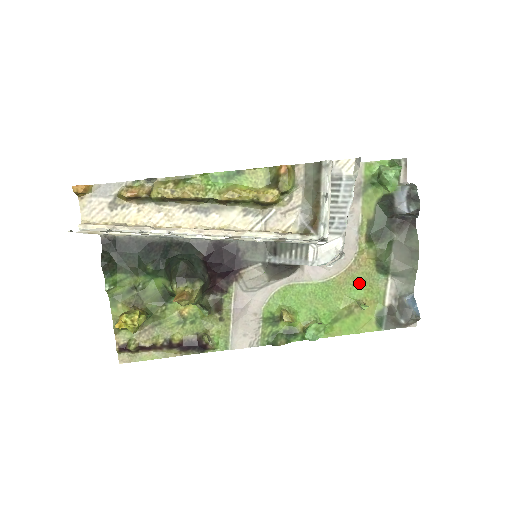
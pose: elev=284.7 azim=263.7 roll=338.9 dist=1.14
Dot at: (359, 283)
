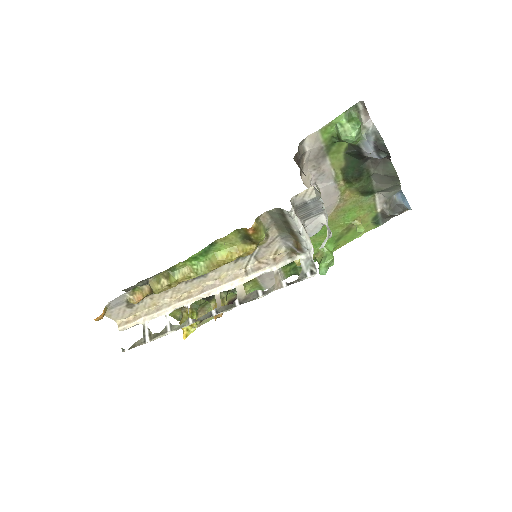
Dot at: (350, 211)
